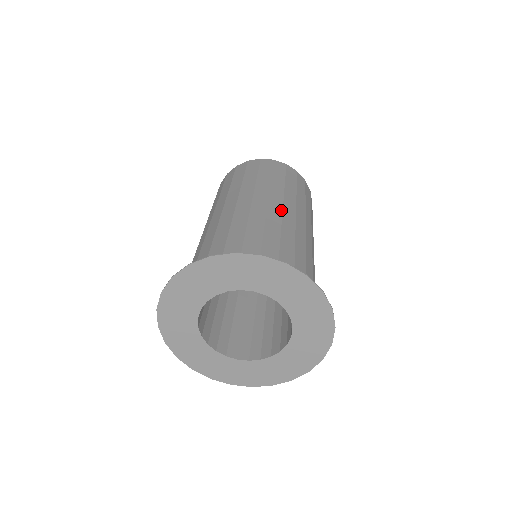
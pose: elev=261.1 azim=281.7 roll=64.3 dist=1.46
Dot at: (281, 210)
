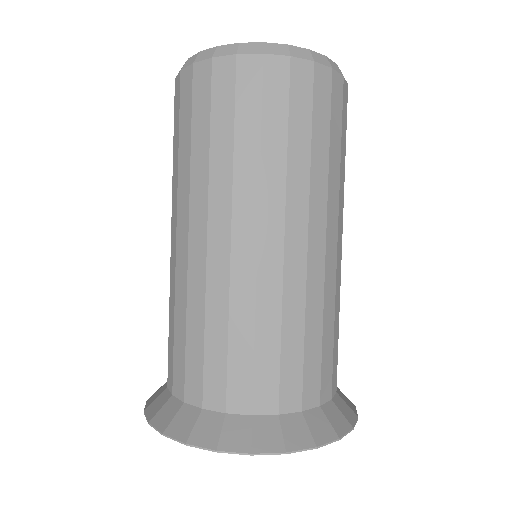
Dot at: (281, 259)
